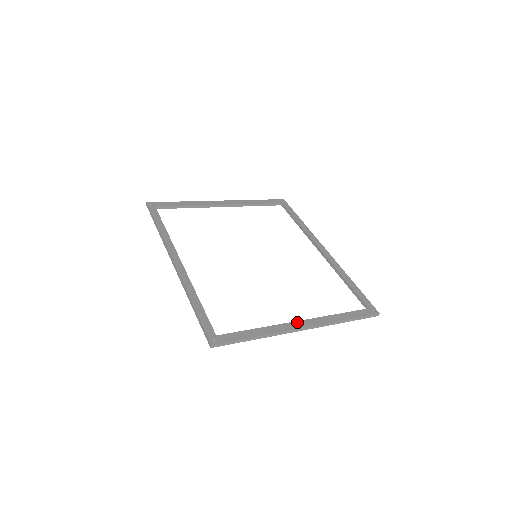
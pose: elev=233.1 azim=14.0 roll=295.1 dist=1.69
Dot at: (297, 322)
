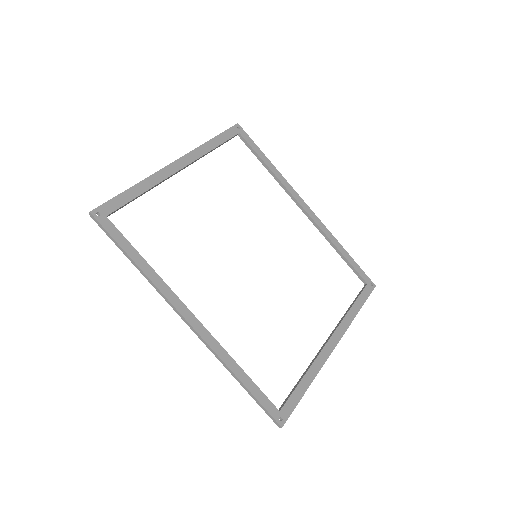
Dot at: (328, 343)
